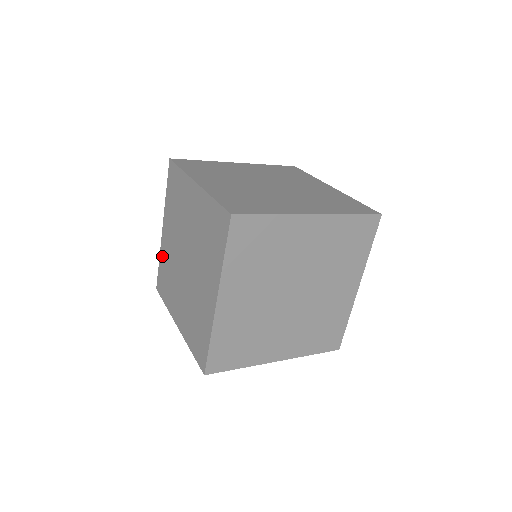
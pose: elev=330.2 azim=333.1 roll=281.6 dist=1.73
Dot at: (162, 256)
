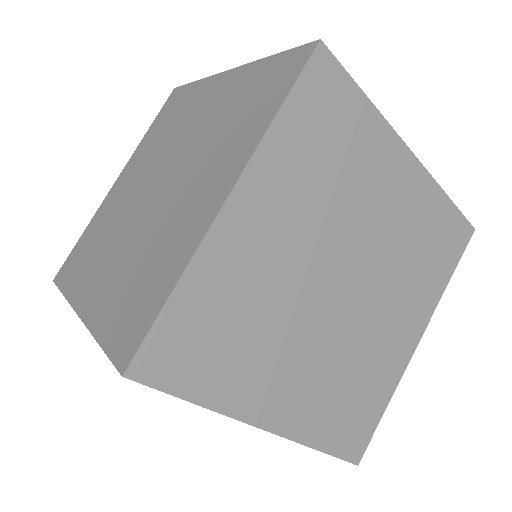
Dot at: (95, 220)
